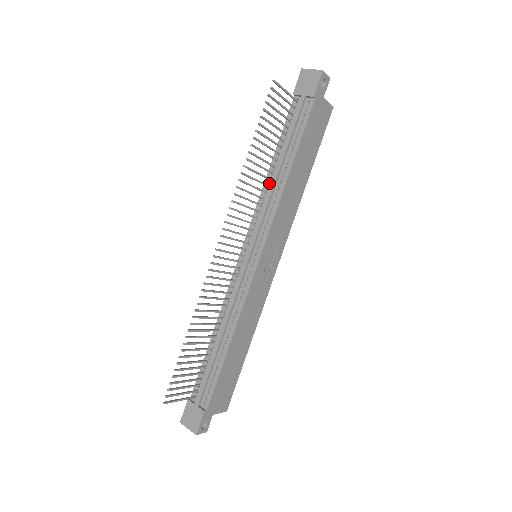
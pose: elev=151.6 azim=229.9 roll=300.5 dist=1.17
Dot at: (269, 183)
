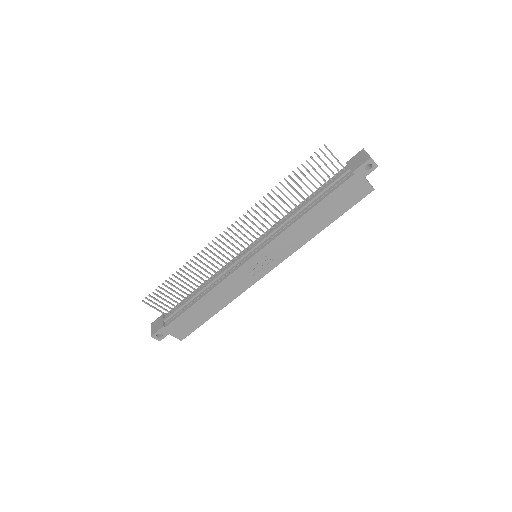
Dot at: (292, 213)
